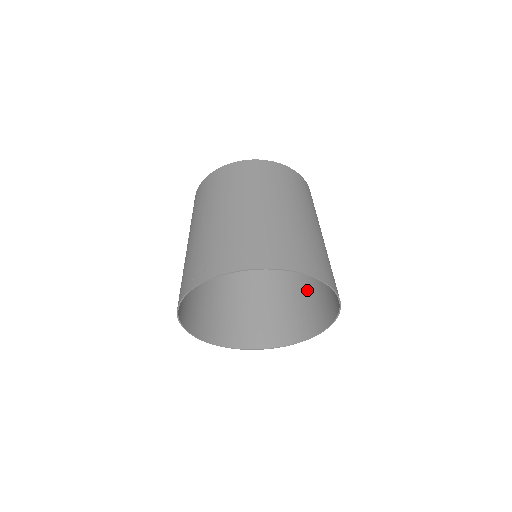
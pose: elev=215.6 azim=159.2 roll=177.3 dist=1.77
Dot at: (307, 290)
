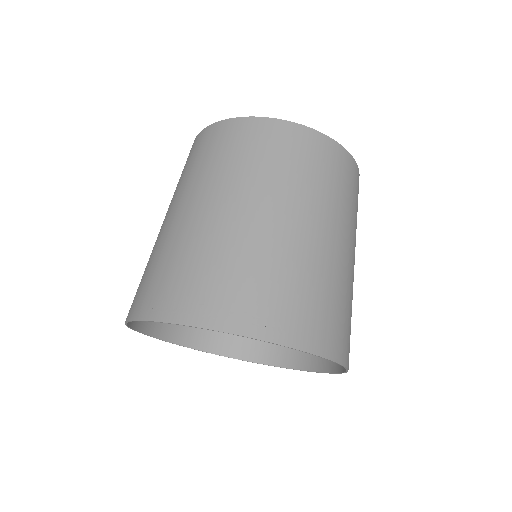
Dot at: occluded
